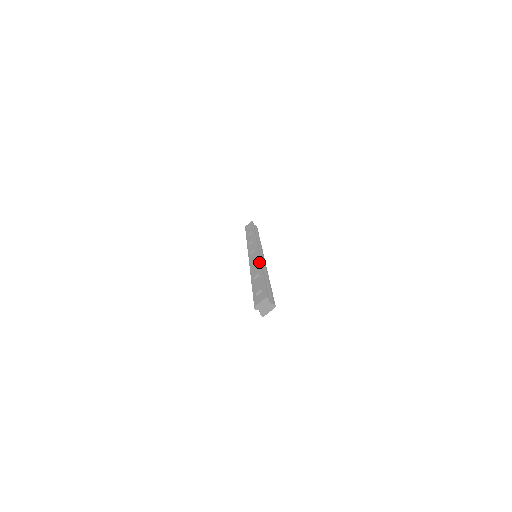
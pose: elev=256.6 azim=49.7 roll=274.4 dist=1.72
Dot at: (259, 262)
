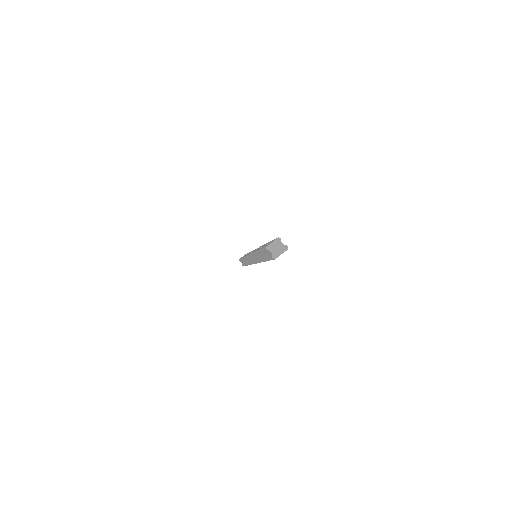
Dot at: occluded
